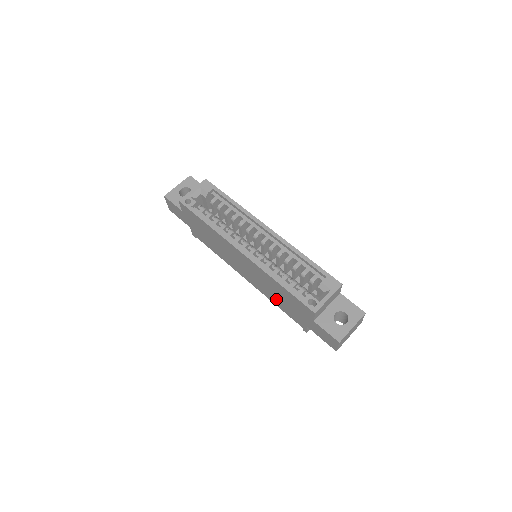
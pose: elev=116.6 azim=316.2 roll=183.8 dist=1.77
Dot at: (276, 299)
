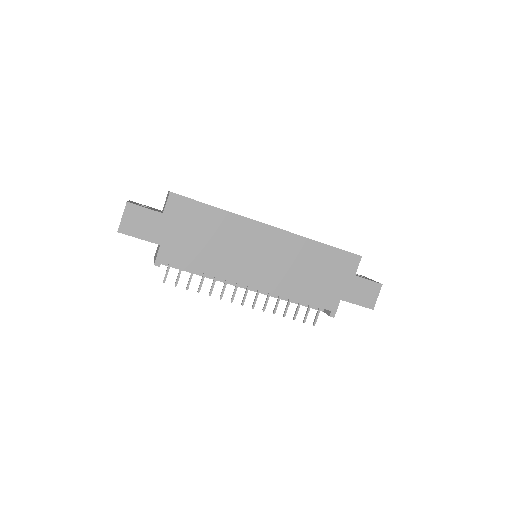
Dot at: (302, 284)
